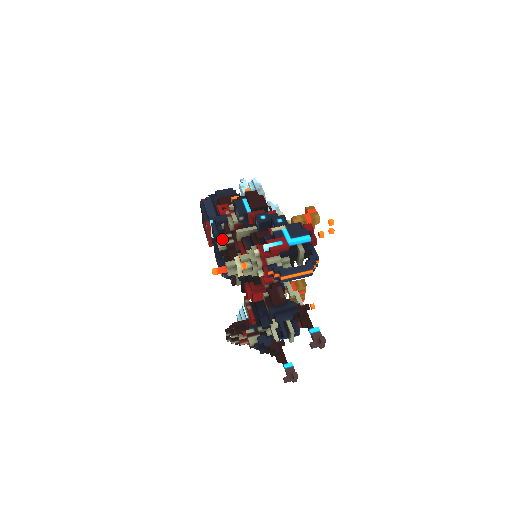
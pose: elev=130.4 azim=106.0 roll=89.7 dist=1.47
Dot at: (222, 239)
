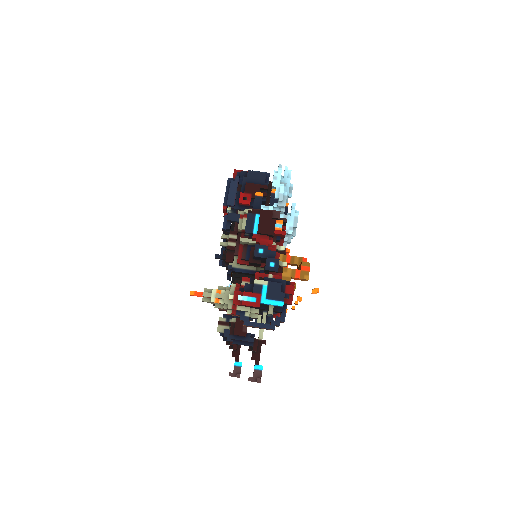
Dot at: (227, 236)
